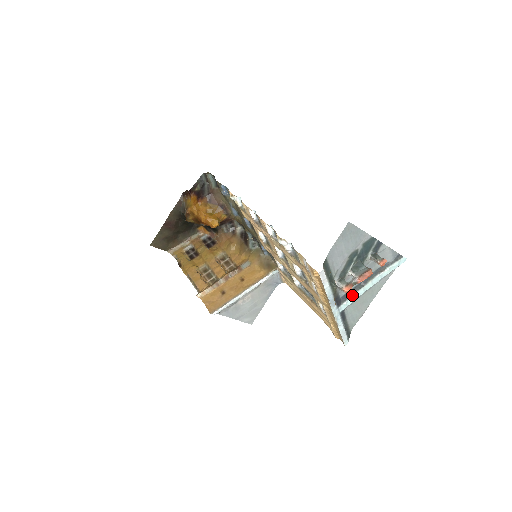
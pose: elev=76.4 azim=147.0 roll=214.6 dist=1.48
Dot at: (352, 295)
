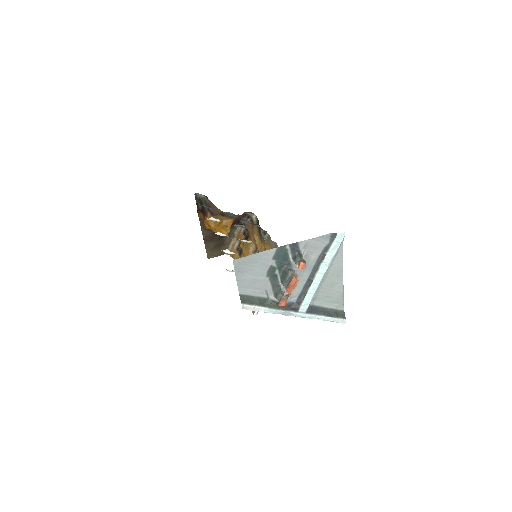
Dot at: (305, 294)
